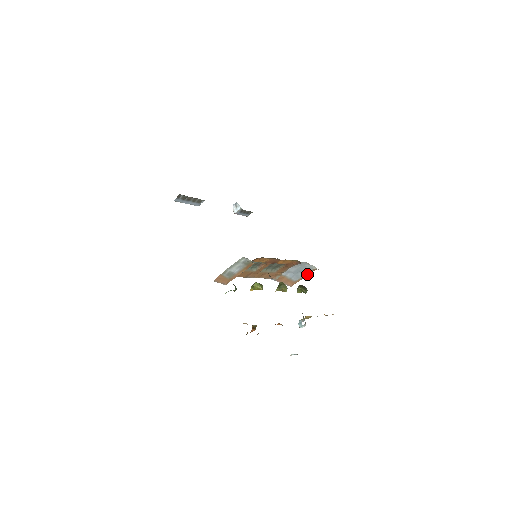
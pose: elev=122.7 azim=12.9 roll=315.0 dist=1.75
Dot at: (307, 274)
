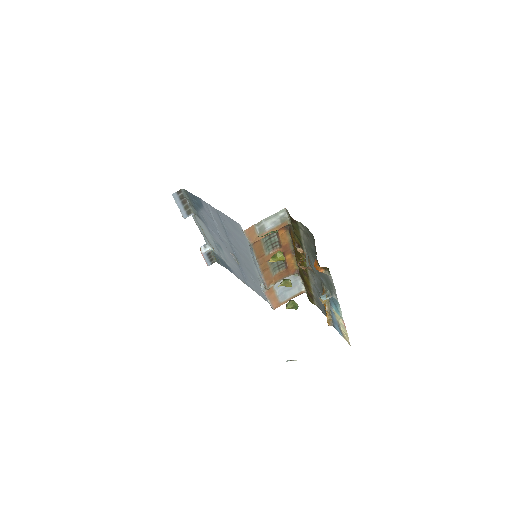
Dot at: (294, 296)
